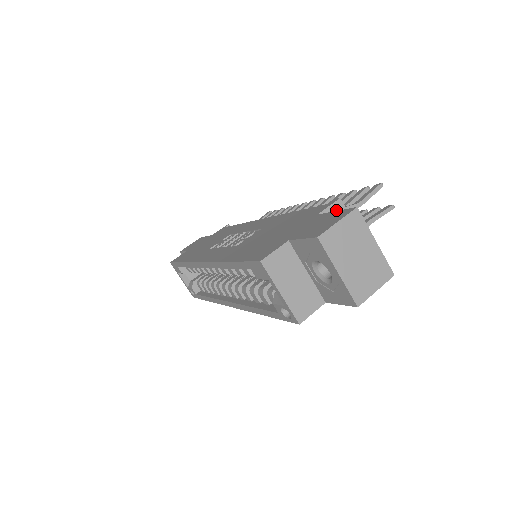
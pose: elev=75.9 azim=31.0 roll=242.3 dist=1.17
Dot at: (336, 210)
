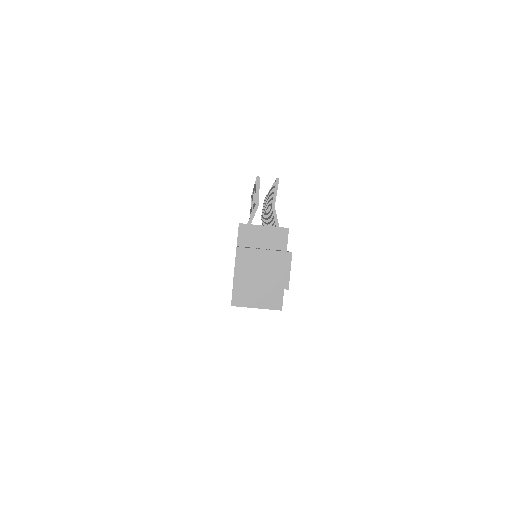
Dot at: (243, 232)
